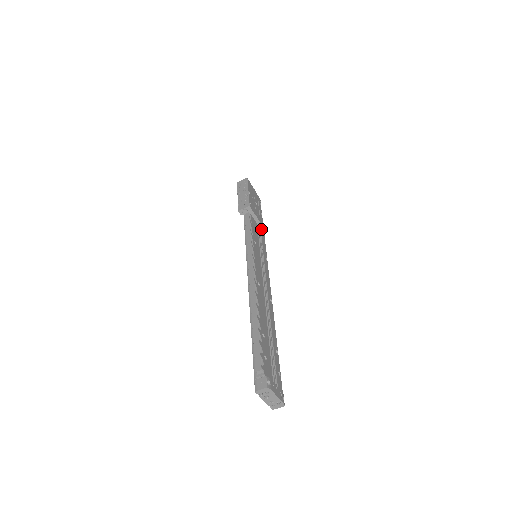
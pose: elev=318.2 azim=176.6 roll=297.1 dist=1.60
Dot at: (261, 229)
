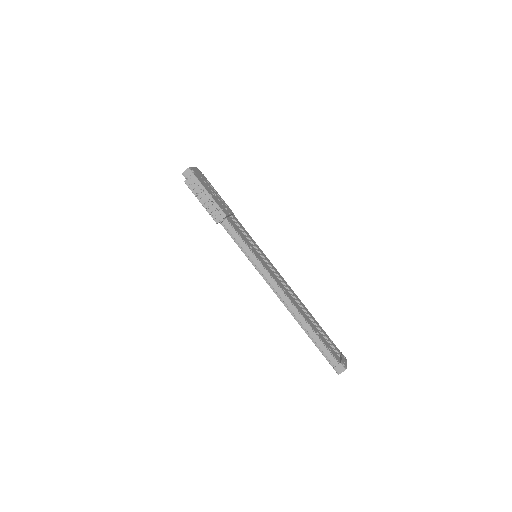
Dot at: occluded
